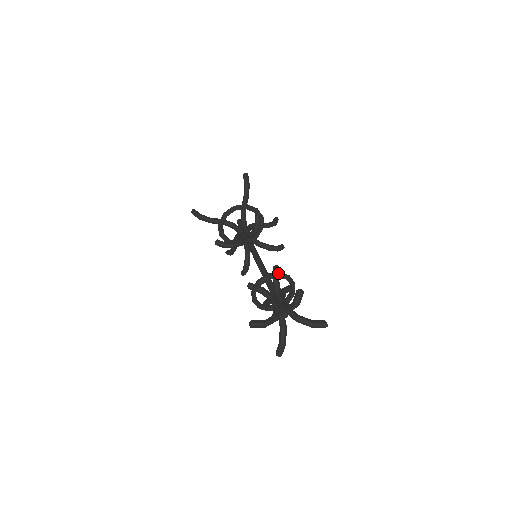
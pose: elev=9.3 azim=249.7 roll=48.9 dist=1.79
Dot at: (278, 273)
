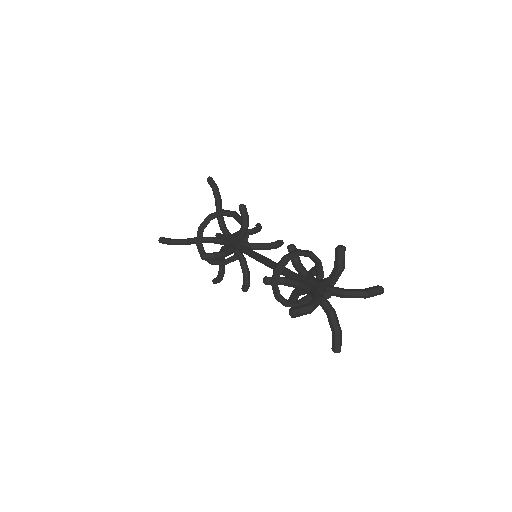
Dot at: (297, 250)
